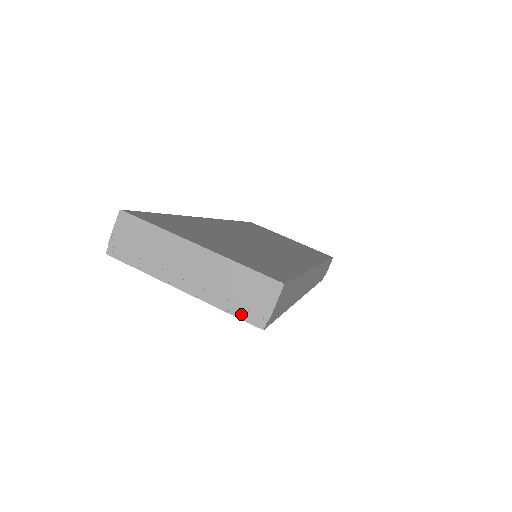
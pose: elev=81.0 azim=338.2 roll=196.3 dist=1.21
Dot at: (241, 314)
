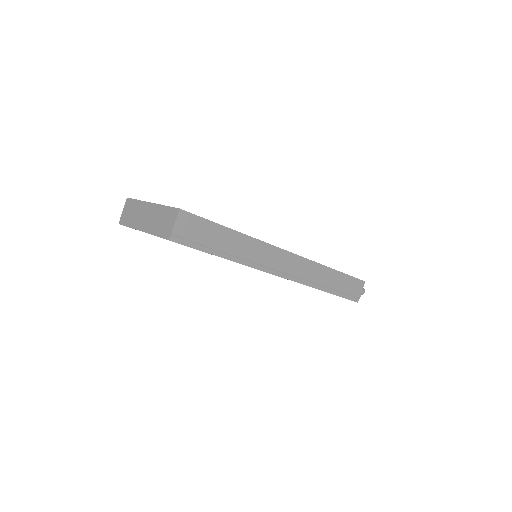
Dot at: (161, 235)
